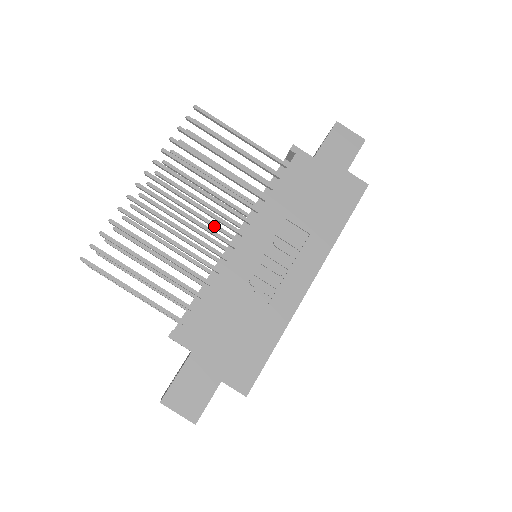
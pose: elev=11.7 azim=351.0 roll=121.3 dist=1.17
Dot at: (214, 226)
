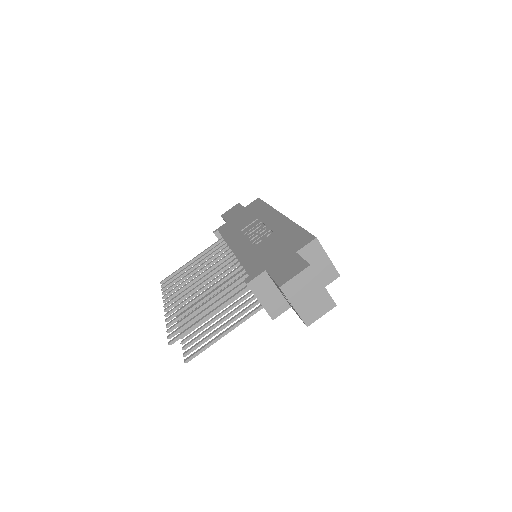
Dot at: (227, 285)
